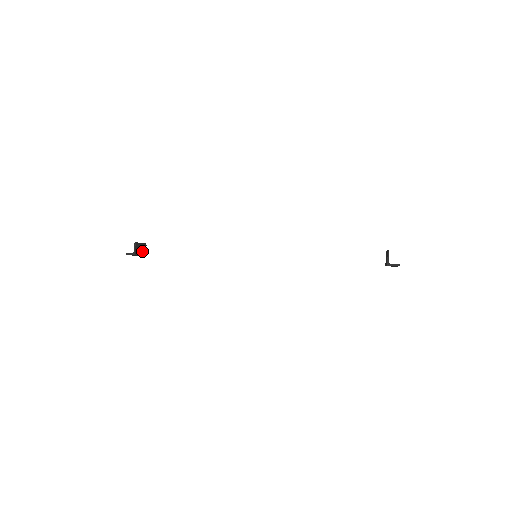
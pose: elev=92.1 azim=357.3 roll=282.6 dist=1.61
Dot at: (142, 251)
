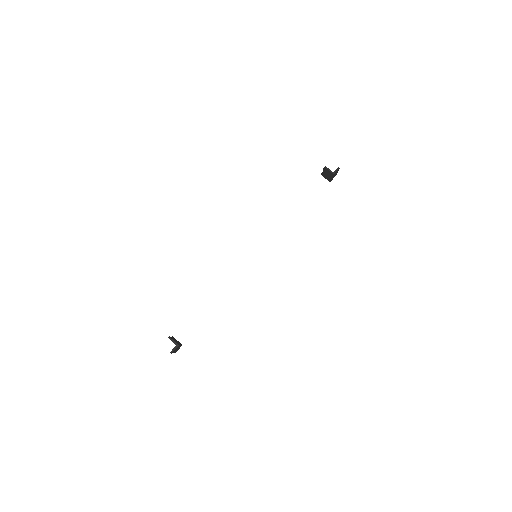
Dot at: (177, 342)
